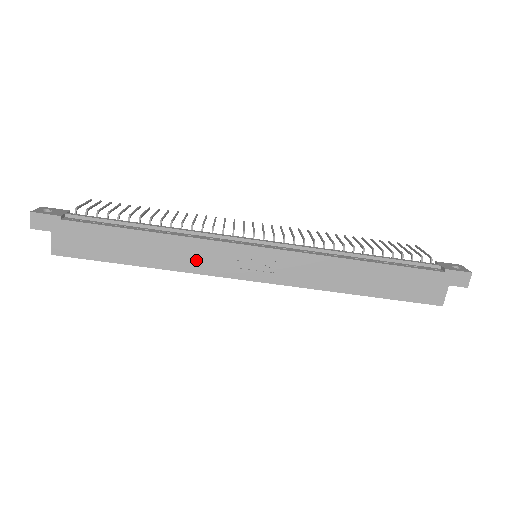
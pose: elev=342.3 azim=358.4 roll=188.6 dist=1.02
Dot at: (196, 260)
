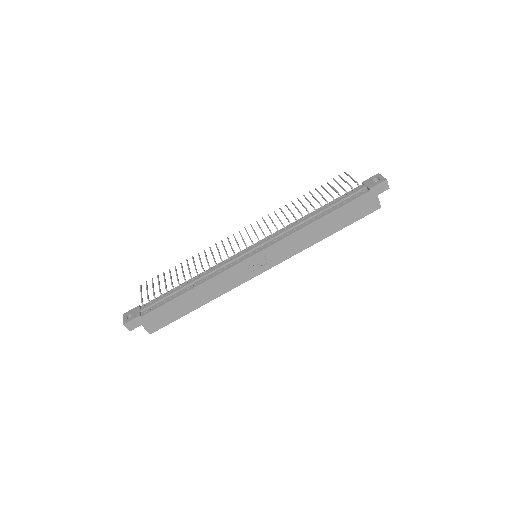
Dot at: (226, 284)
